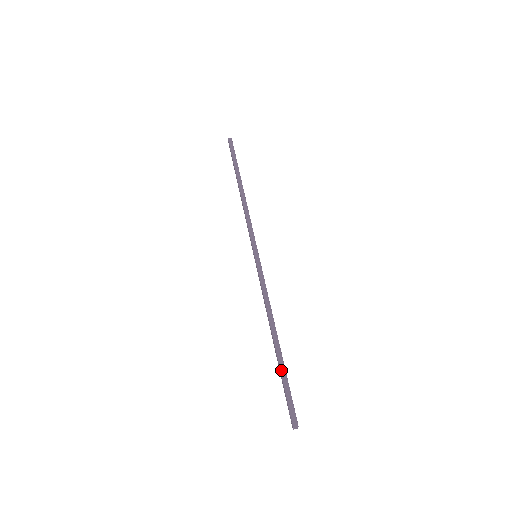
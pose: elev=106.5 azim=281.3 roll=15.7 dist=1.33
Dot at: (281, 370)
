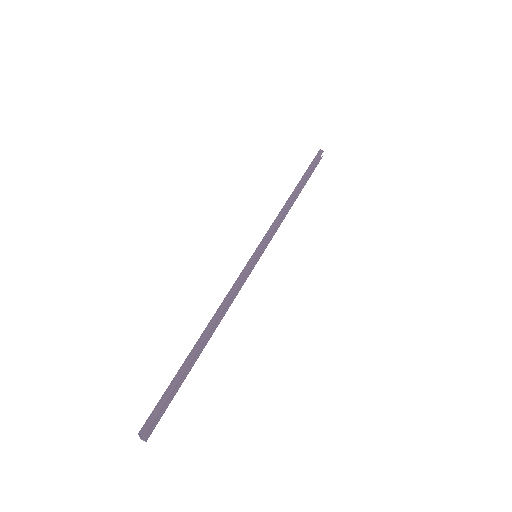
Dot at: (180, 369)
